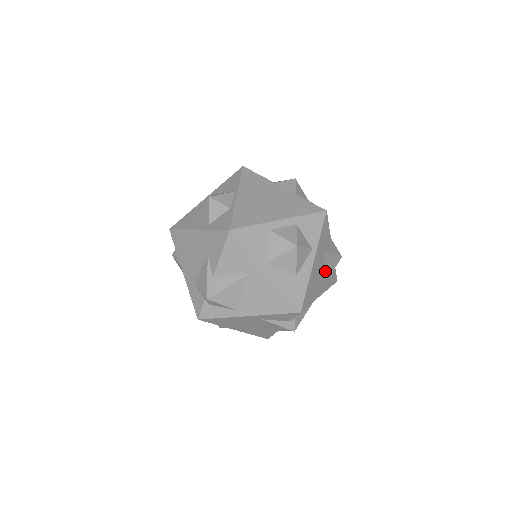
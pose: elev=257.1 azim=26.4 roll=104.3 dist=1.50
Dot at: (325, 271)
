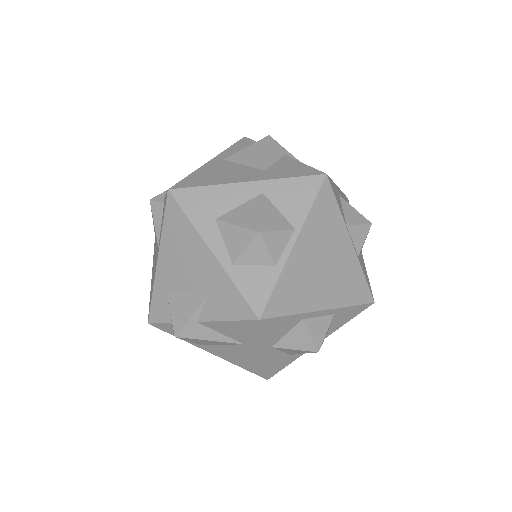
Dot at: occluded
